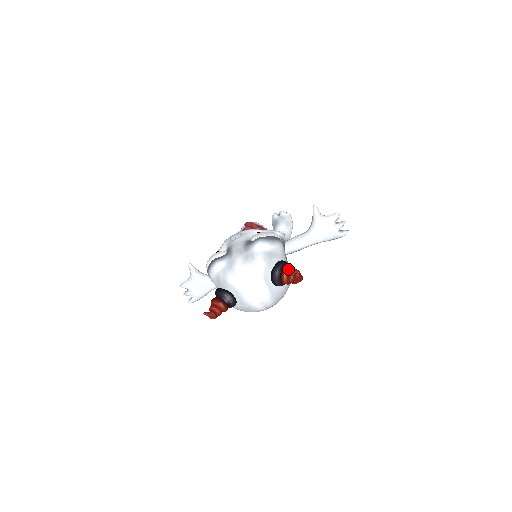
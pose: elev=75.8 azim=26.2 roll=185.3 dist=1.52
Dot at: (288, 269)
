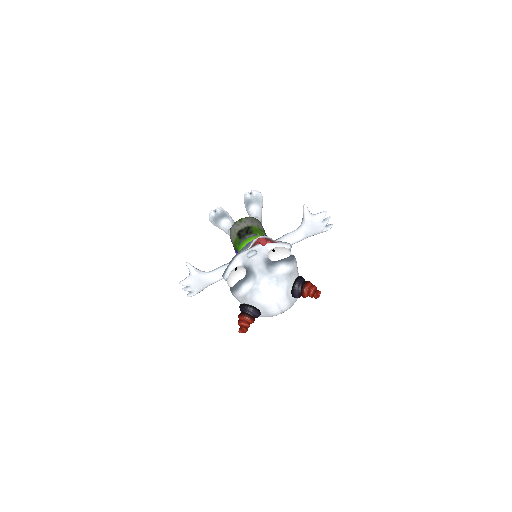
Dot at: (308, 286)
